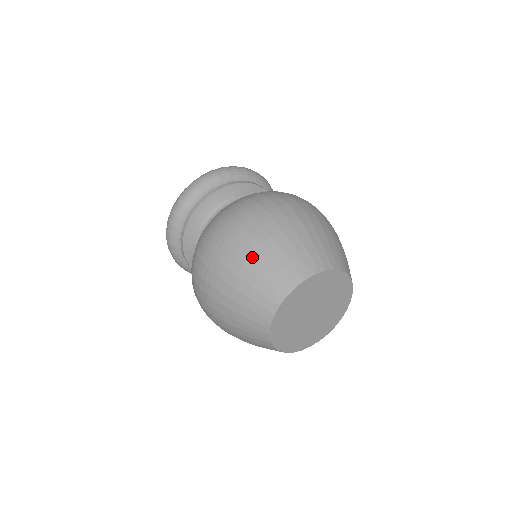
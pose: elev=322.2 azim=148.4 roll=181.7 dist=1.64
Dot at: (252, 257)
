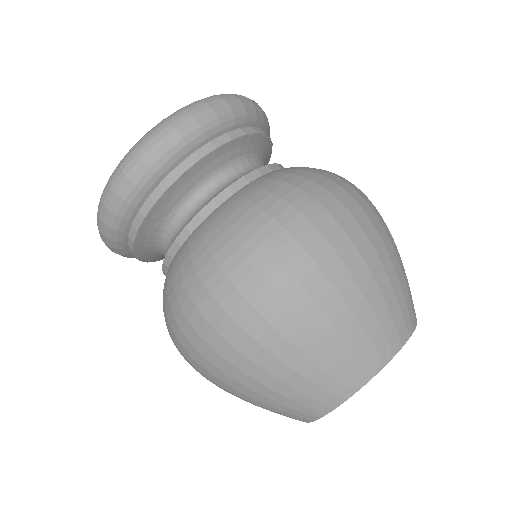
Dot at: (359, 290)
